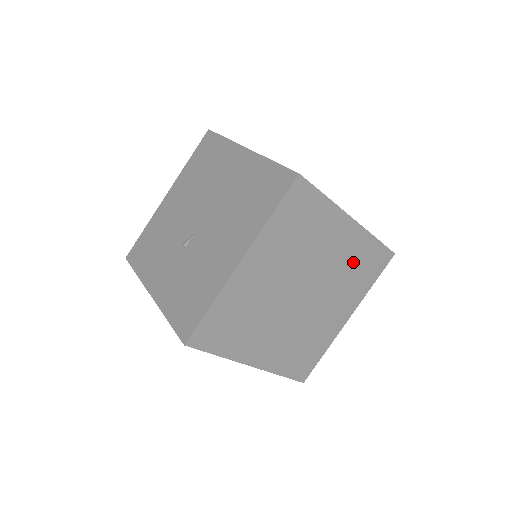
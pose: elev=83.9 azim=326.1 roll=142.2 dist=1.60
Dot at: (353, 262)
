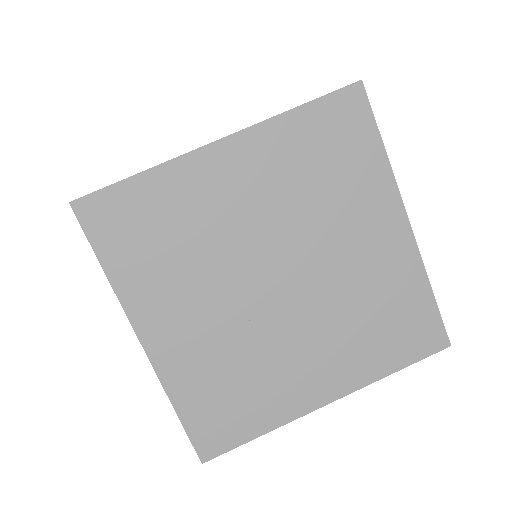
Dot at: (301, 171)
